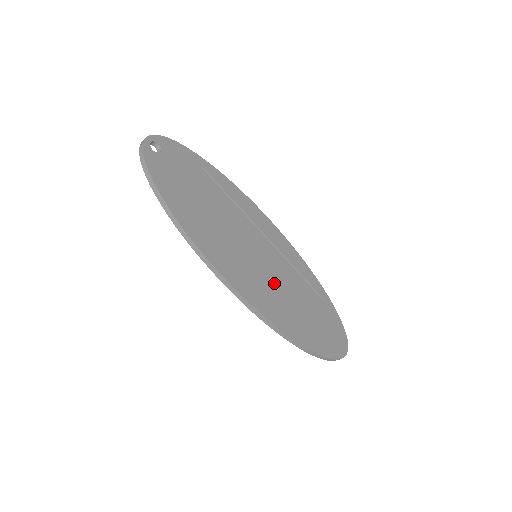
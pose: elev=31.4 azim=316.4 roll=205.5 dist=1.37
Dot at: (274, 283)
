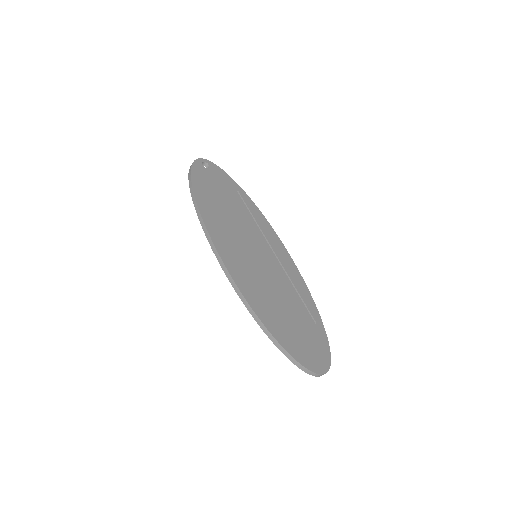
Dot at: (263, 277)
